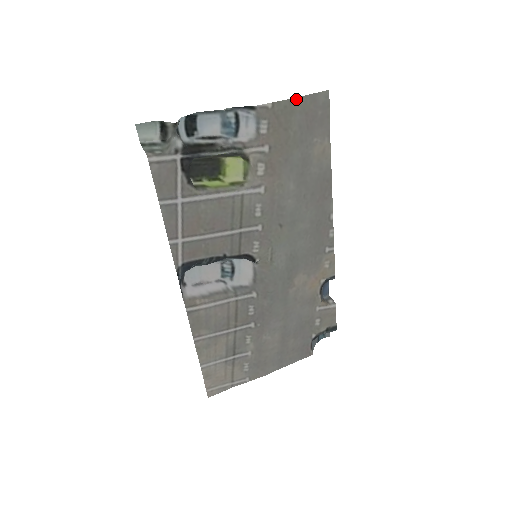
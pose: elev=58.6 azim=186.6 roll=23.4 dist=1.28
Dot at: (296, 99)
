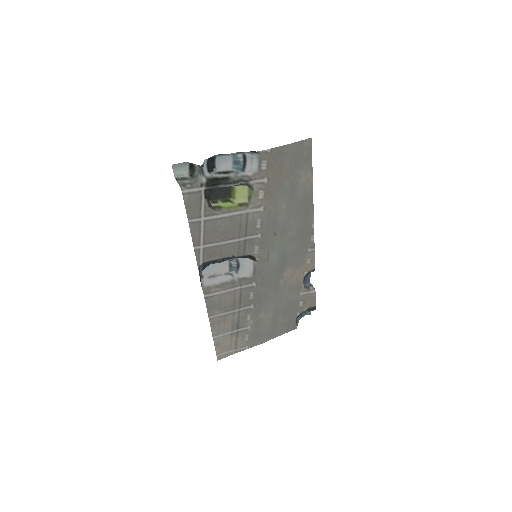
Dot at: (288, 145)
